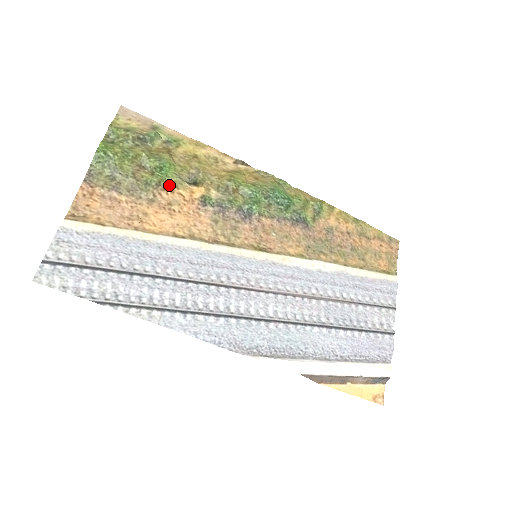
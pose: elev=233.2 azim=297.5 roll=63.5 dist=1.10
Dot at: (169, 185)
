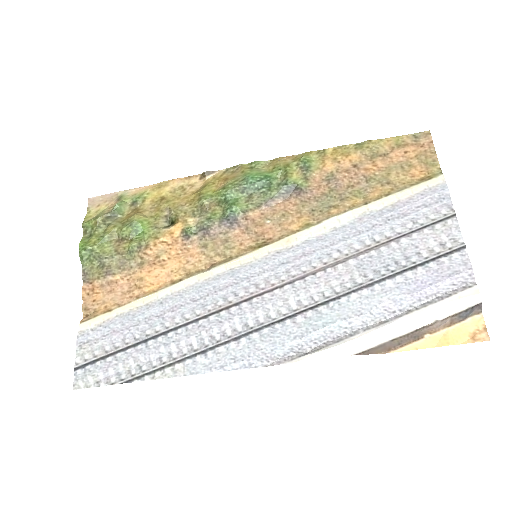
Dot at: (149, 241)
